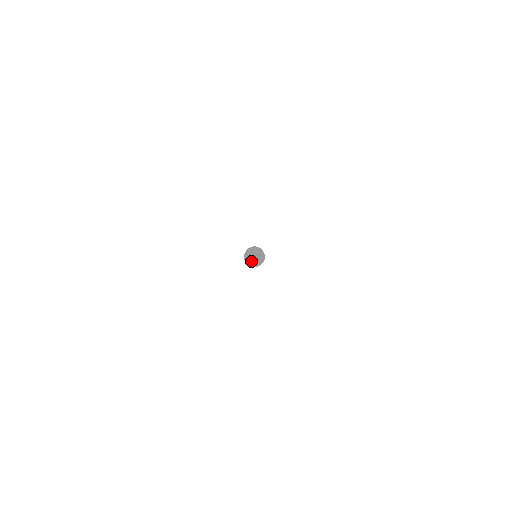
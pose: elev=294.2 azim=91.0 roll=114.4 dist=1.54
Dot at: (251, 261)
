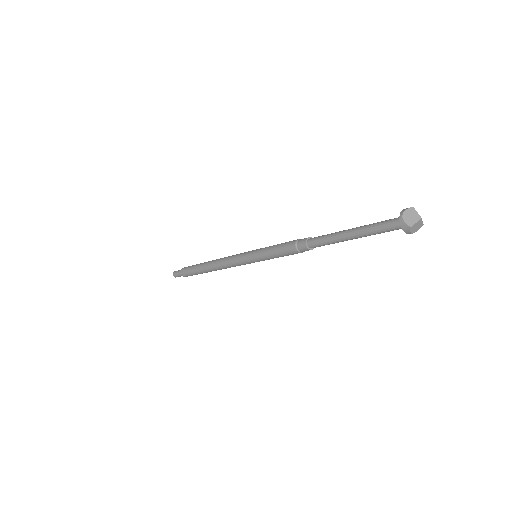
Dot at: (415, 225)
